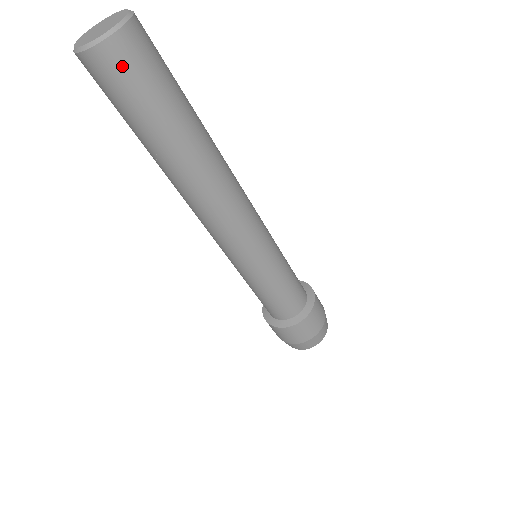
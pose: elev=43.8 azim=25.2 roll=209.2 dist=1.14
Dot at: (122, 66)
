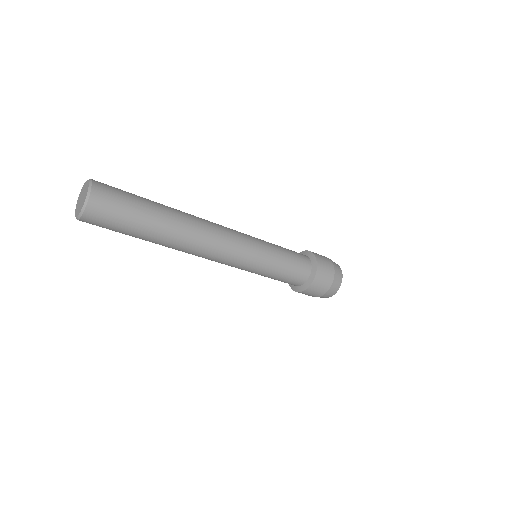
Dot at: (96, 223)
